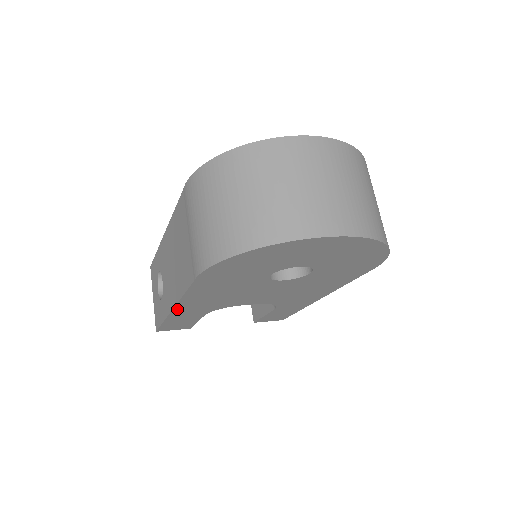
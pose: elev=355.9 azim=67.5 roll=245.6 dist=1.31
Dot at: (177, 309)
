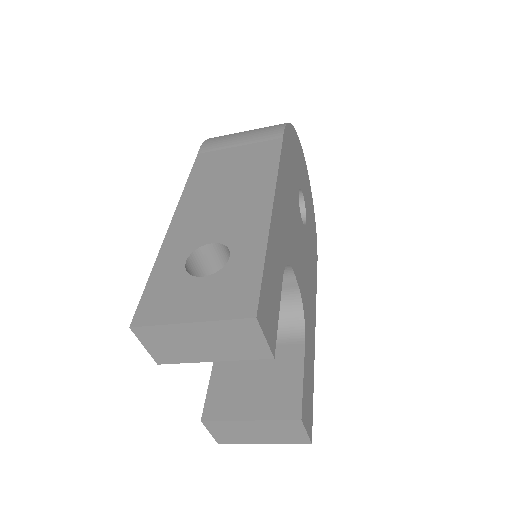
Dot at: (274, 208)
